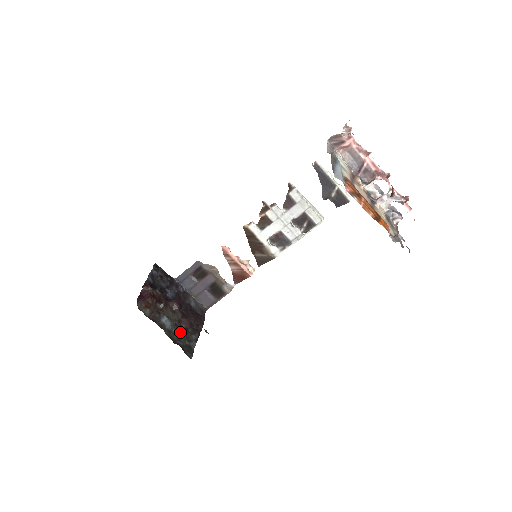
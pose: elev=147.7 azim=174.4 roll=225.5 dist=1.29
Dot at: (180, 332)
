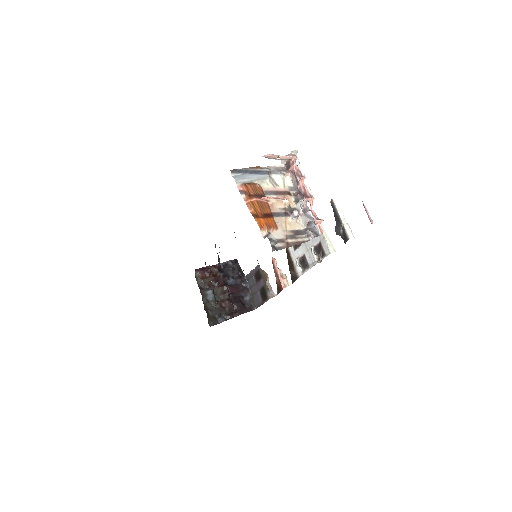
Dot at: (217, 307)
